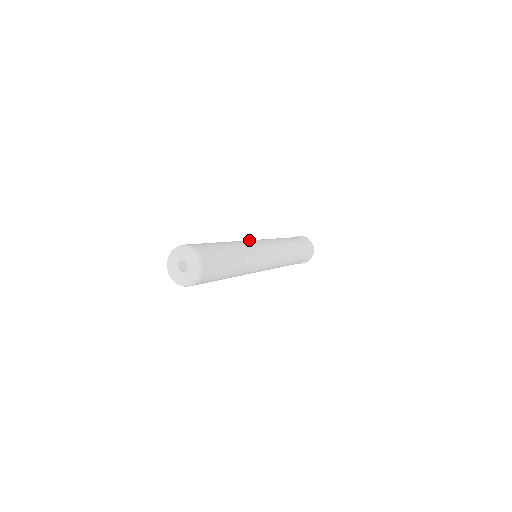
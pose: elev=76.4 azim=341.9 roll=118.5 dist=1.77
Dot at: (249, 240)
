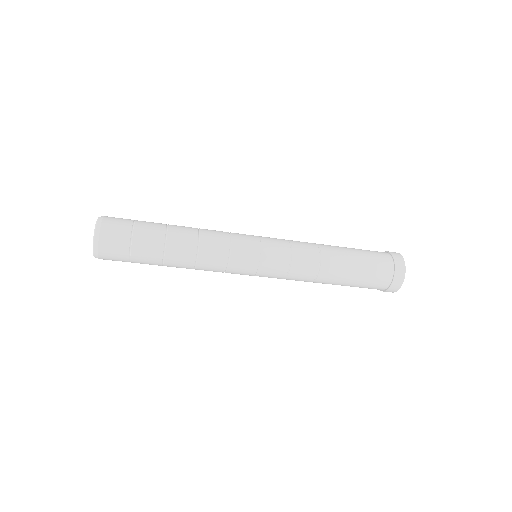
Dot at: occluded
